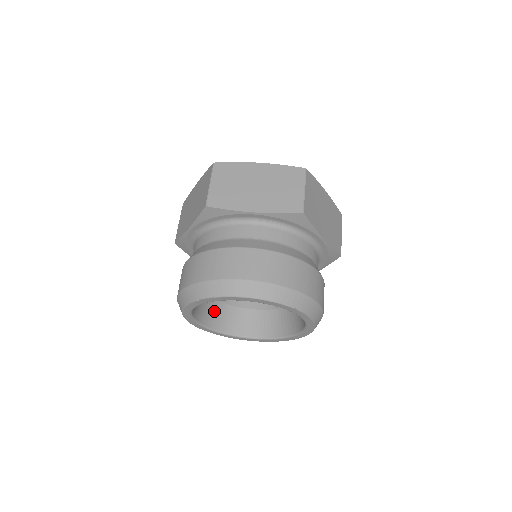
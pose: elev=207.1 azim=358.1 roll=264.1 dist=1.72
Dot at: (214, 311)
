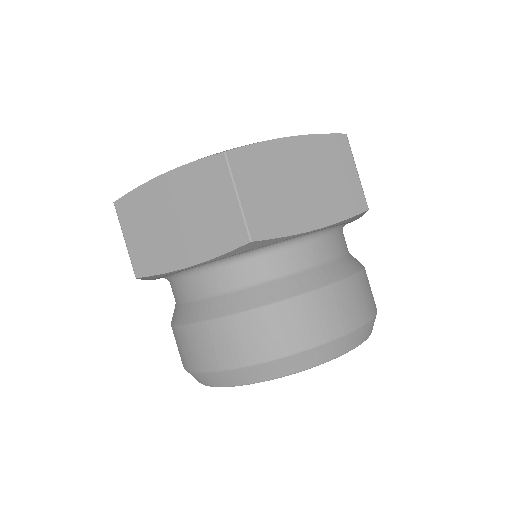
Dot at: occluded
